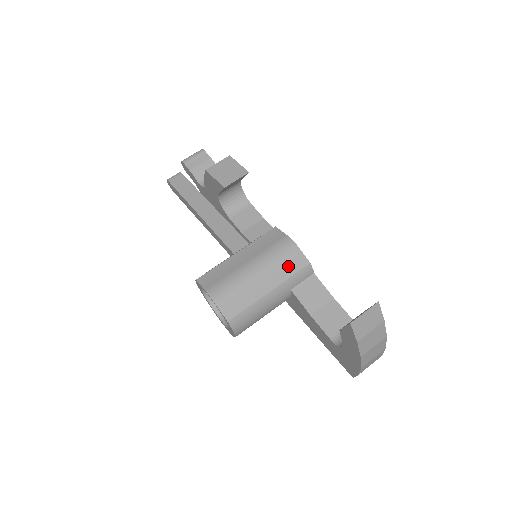
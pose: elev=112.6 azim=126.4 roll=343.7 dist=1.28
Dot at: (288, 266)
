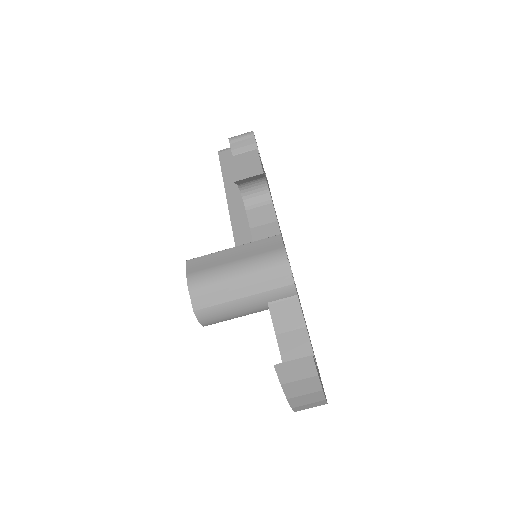
Dot at: (271, 279)
